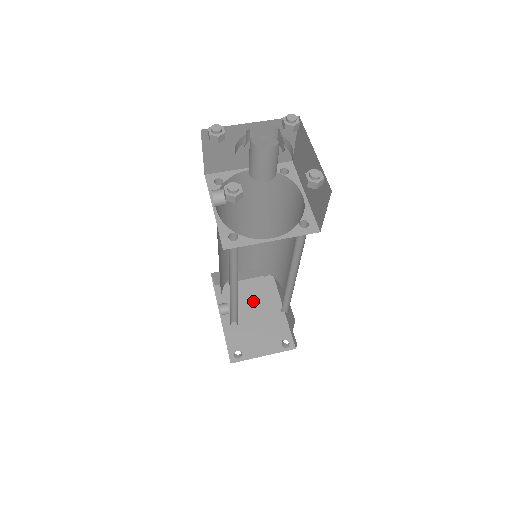
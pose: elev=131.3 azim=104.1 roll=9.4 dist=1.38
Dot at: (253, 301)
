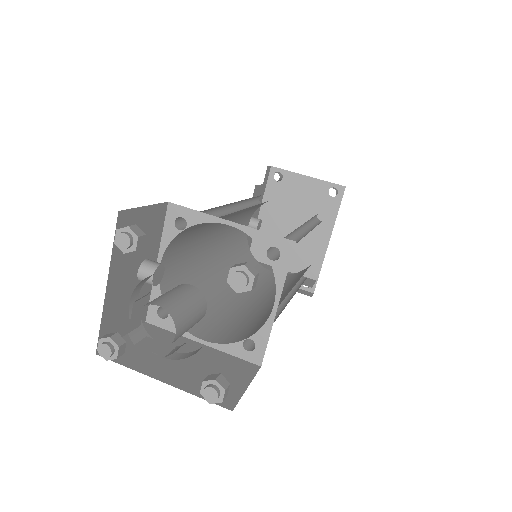
Dot at: (301, 219)
